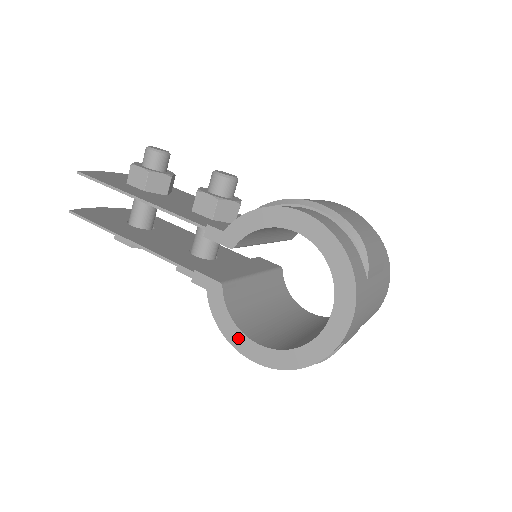
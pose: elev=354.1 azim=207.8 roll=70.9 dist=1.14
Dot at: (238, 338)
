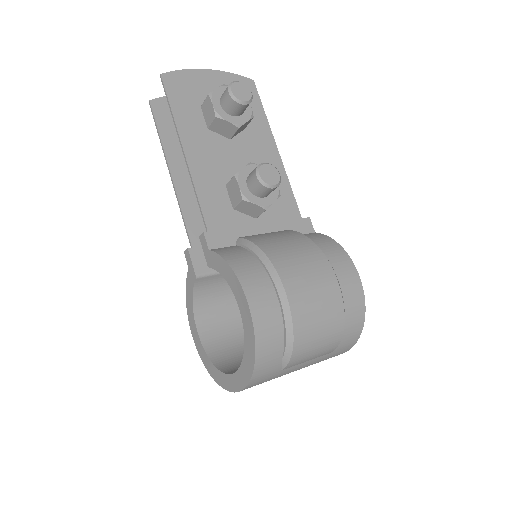
Dot at: (191, 315)
